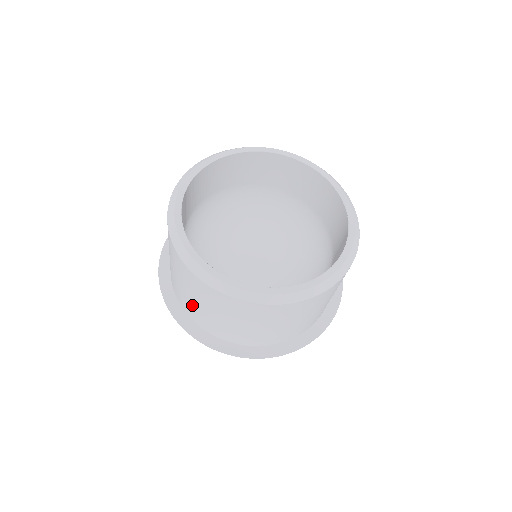
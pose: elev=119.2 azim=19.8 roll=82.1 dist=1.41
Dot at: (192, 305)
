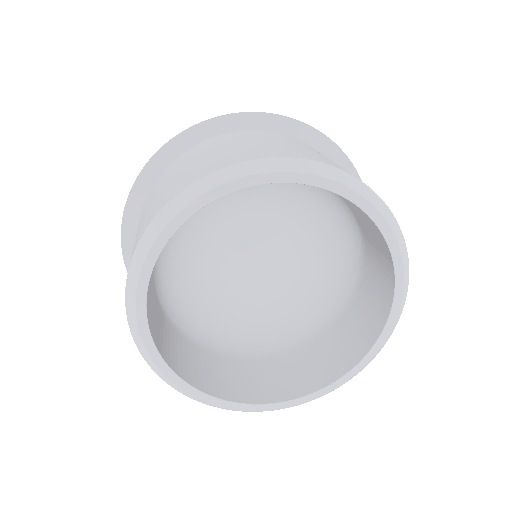
Dot at: occluded
